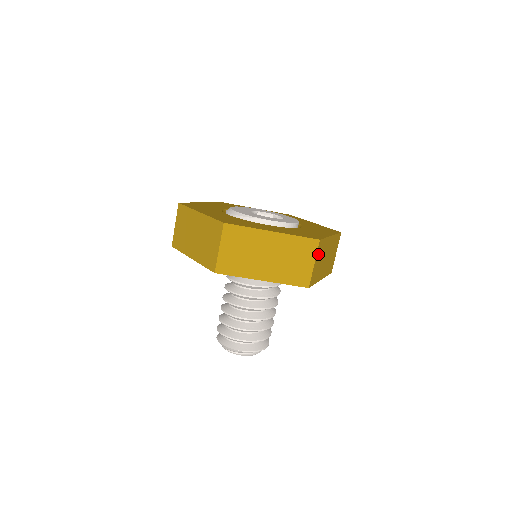
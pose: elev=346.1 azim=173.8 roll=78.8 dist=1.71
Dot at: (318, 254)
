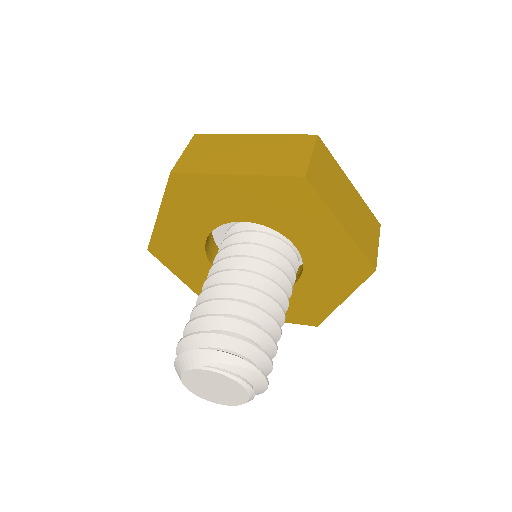
Dot at: occluded
